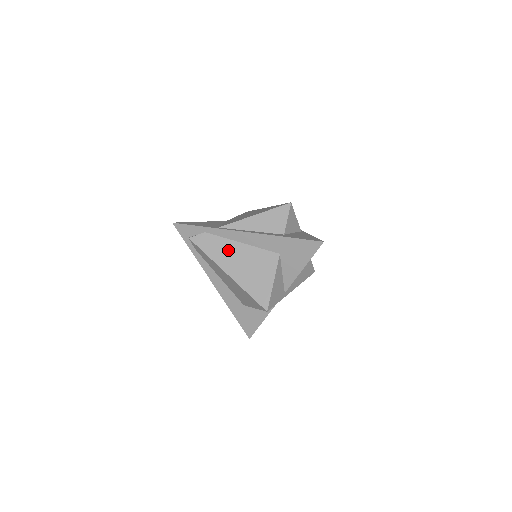
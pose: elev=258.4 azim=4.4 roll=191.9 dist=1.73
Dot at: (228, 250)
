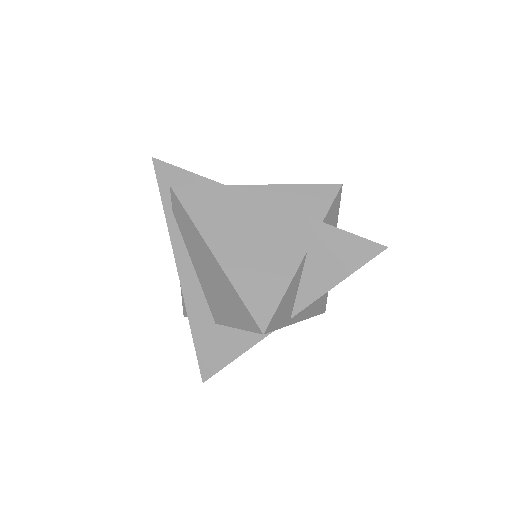
Dot at: (227, 221)
